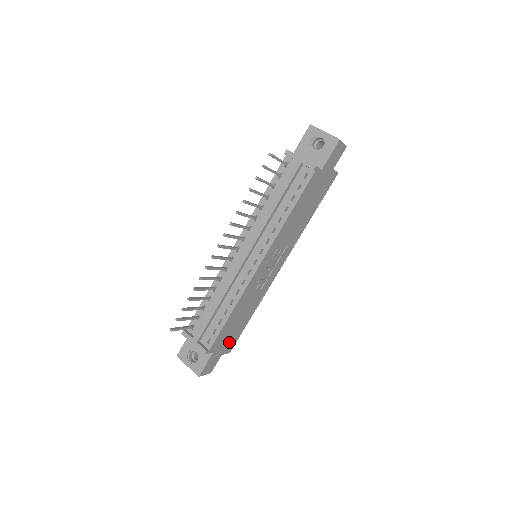
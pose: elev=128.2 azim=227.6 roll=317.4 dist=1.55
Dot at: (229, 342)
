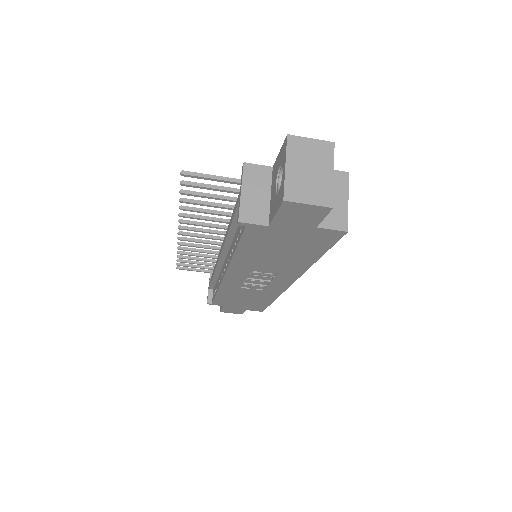
Dot at: (249, 306)
